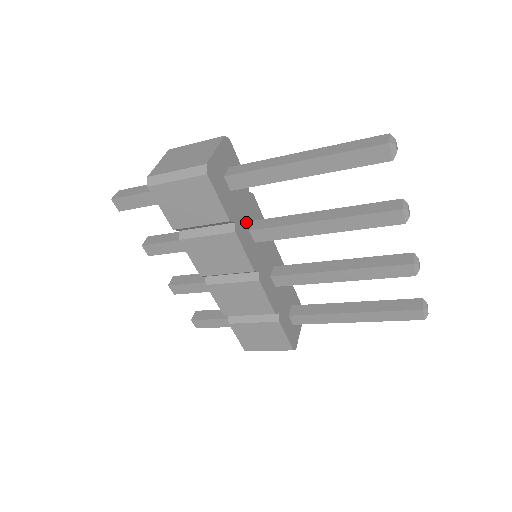
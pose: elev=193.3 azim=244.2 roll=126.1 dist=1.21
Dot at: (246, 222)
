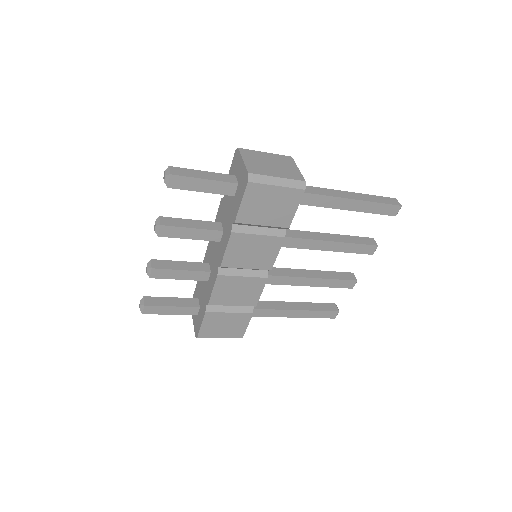
Dot at: occluded
